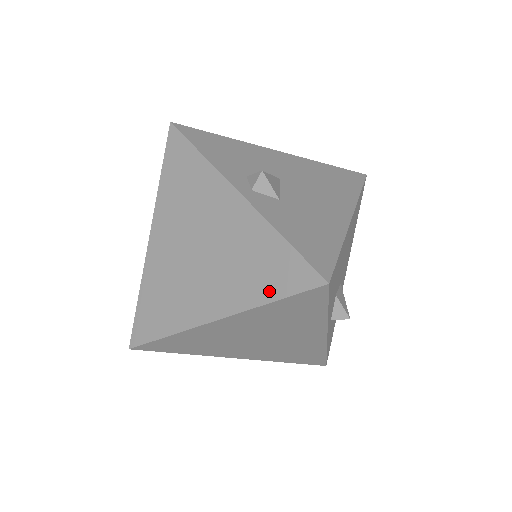
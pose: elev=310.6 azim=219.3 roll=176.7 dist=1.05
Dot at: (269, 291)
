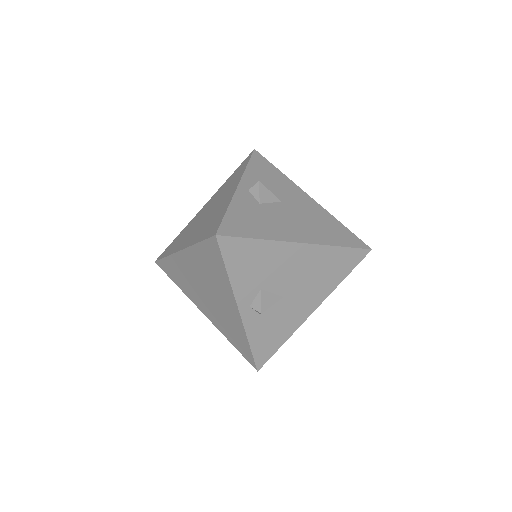
Dot at: (202, 237)
